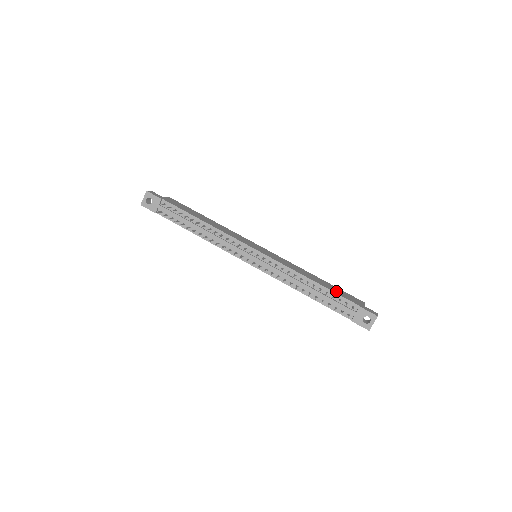
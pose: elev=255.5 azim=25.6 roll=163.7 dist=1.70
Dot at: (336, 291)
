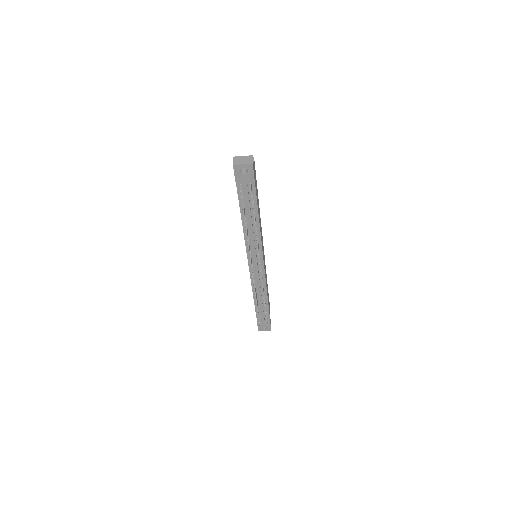
Dot at: occluded
